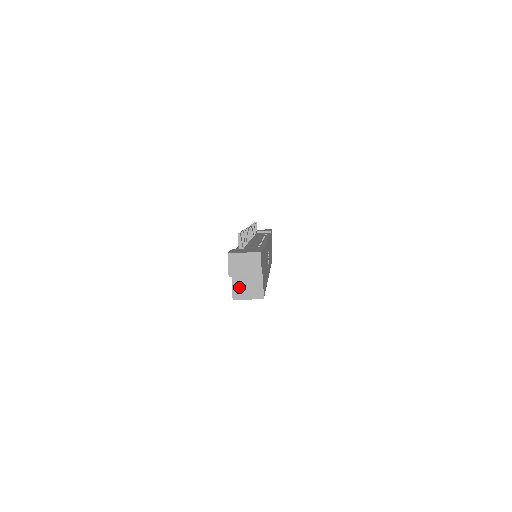
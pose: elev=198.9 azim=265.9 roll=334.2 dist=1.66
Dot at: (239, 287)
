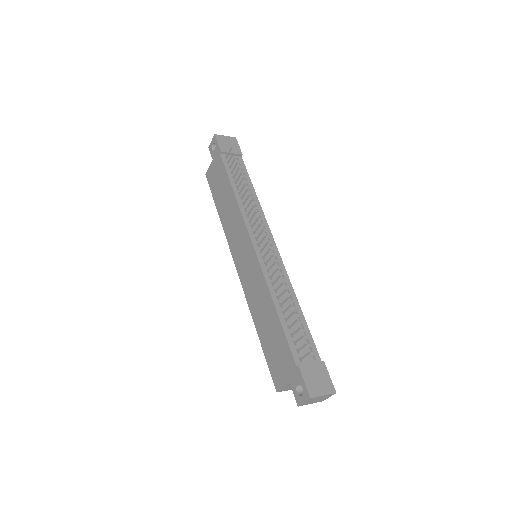
Dot at: (288, 387)
